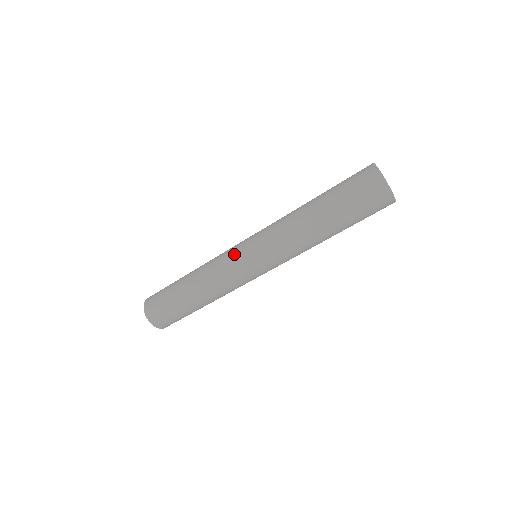
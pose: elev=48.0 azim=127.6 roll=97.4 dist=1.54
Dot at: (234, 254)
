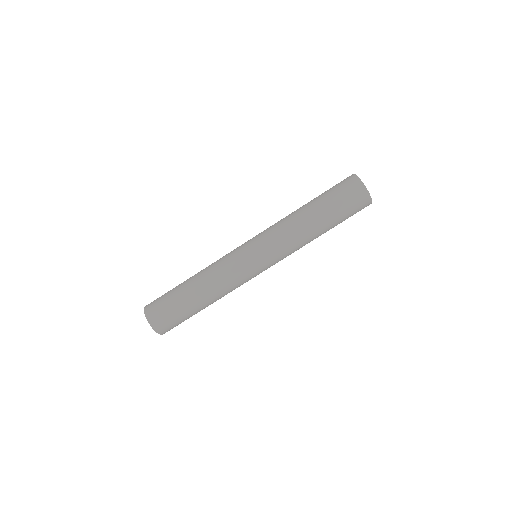
Dot at: (238, 249)
